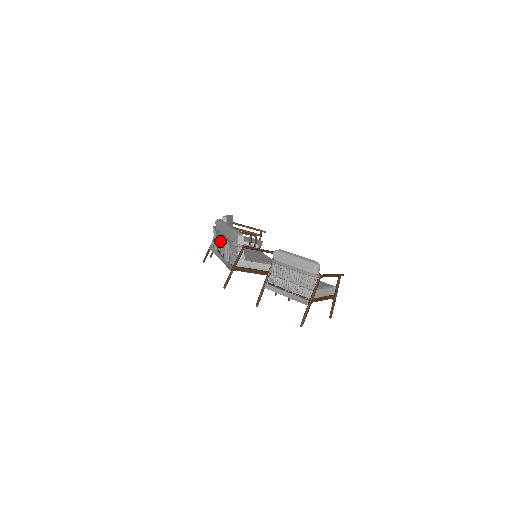
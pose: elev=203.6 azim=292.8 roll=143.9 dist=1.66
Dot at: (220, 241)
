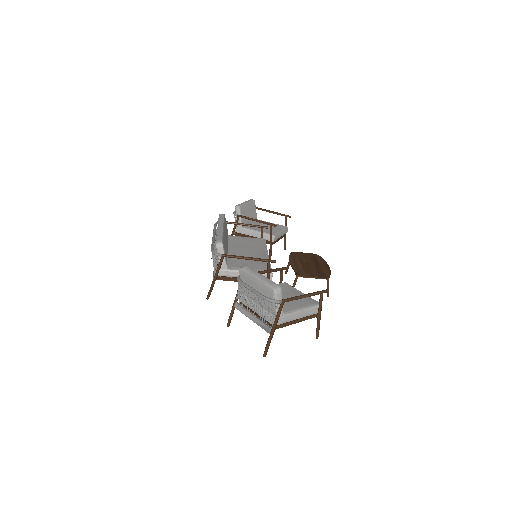
Dot at: (215, 242)
